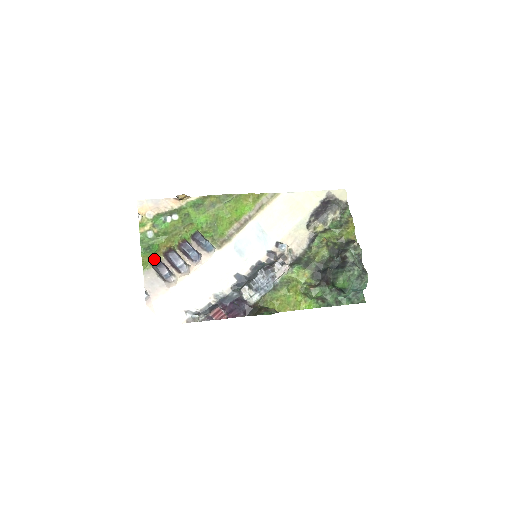
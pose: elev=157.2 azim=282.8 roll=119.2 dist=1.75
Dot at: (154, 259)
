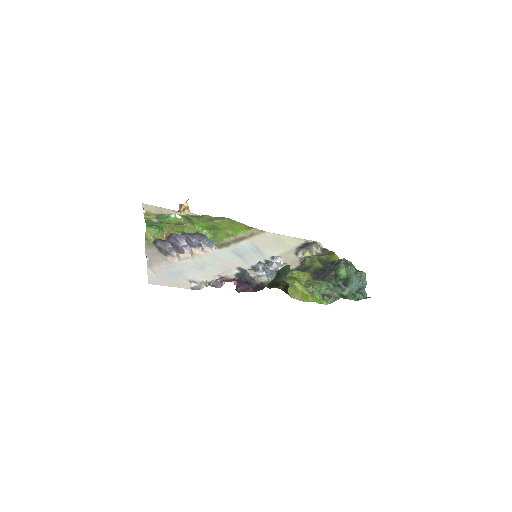
Dot at: (157, 239)
